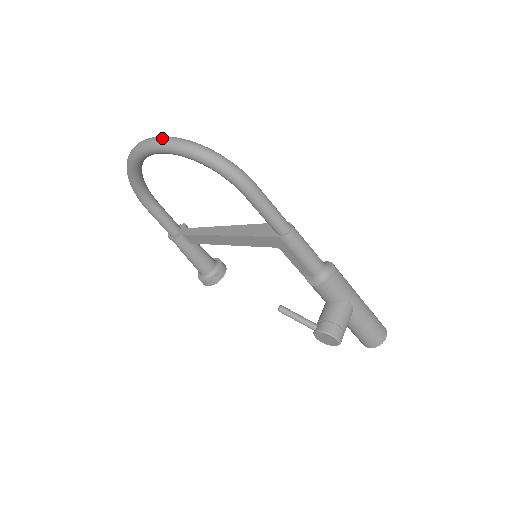
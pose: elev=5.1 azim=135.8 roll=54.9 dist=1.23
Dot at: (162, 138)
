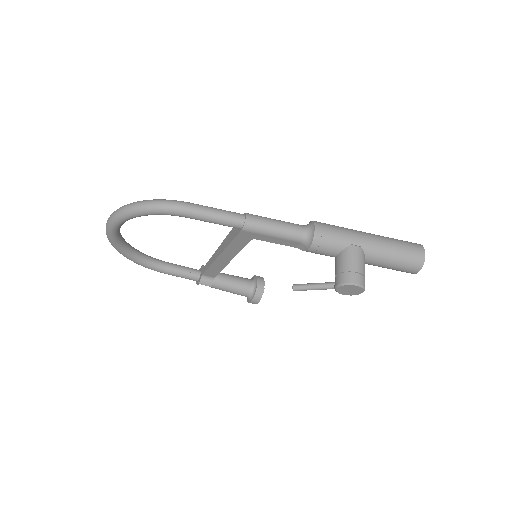
Dot at: (109, 217)
